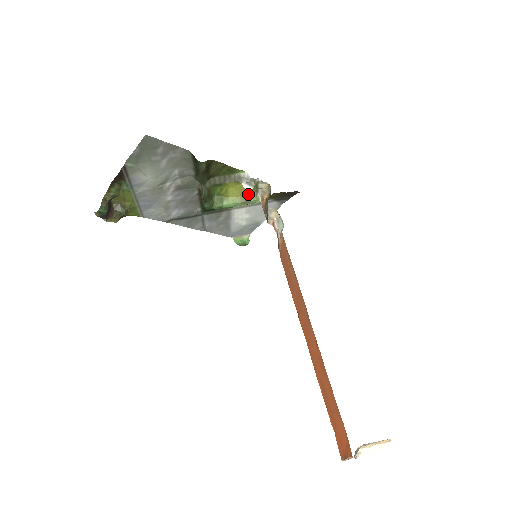
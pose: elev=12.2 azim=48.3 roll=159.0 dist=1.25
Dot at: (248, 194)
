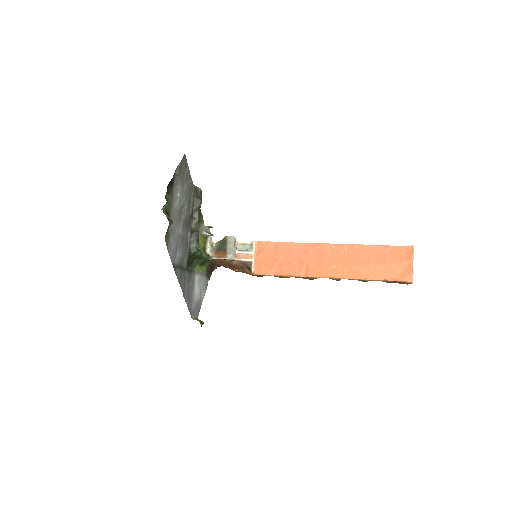
Dot at: occluded
